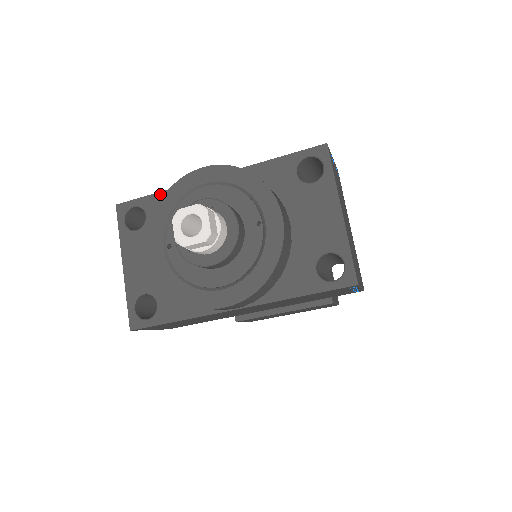
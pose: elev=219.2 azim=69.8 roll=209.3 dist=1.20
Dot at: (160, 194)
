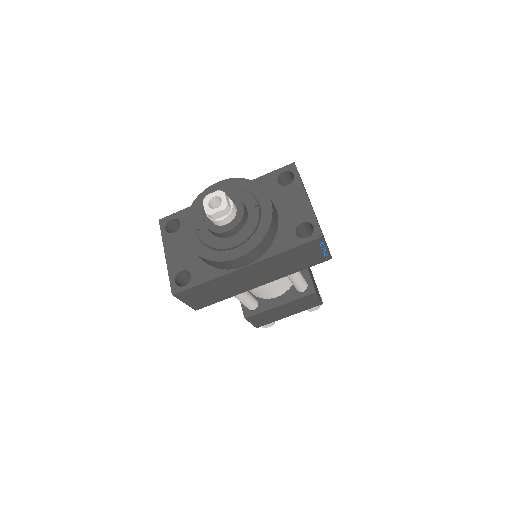
Dot at: occluded
